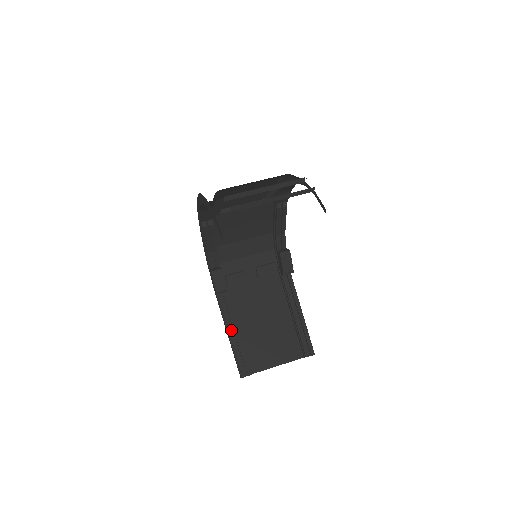
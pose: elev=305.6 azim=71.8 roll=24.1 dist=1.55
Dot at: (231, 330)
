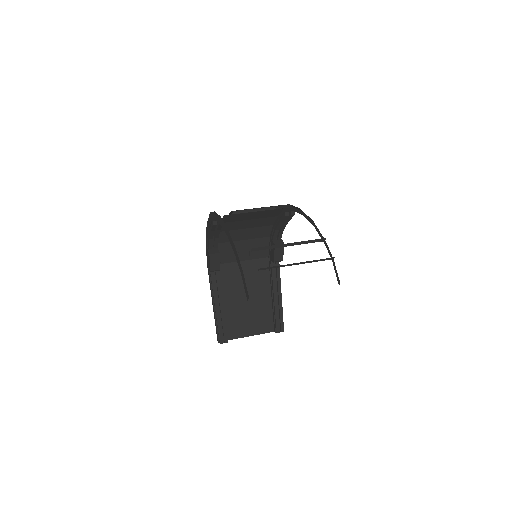
Dot at: (217, 303)
